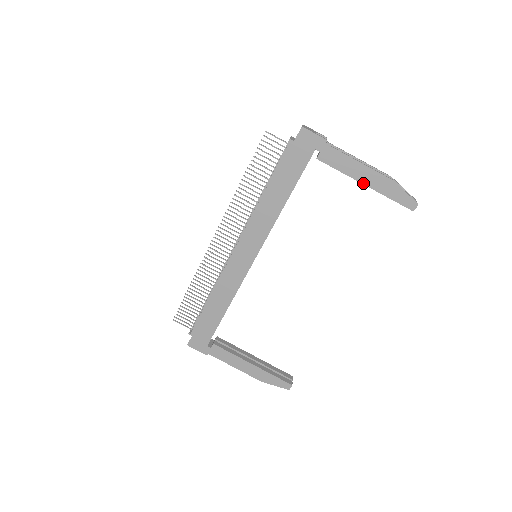
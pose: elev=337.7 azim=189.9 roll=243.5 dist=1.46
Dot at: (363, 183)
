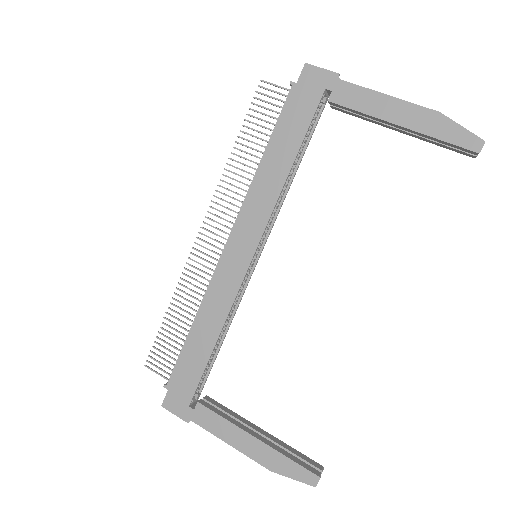
Dot at: (396, 123)
